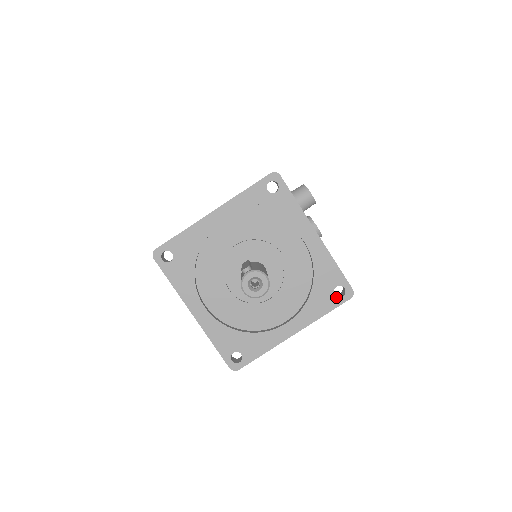
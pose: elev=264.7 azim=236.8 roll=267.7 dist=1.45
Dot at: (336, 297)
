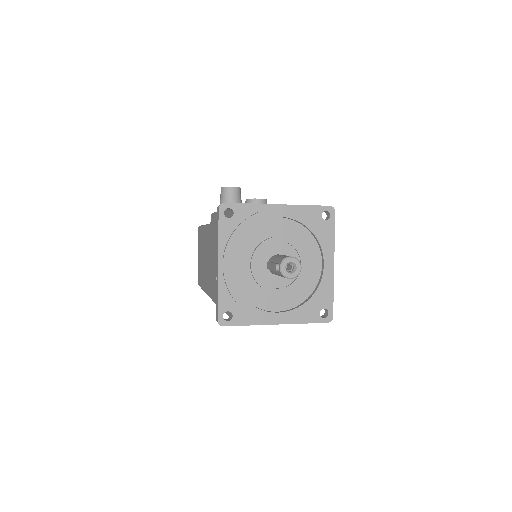
Dot at: (328, 220)
